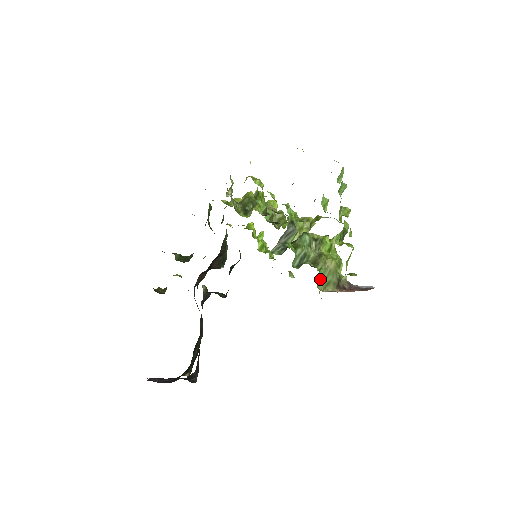
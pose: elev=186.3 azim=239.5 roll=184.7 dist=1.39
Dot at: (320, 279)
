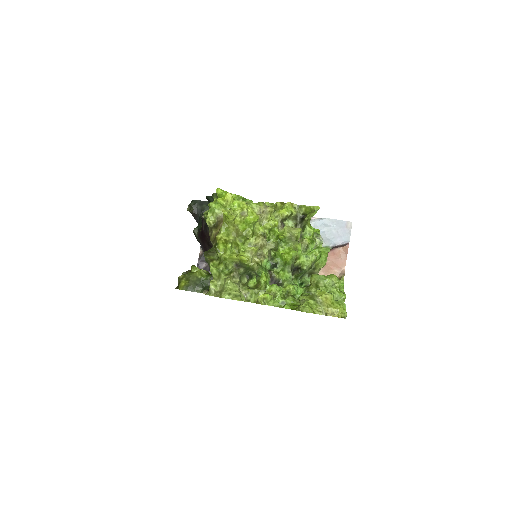
Dot at: occluded
